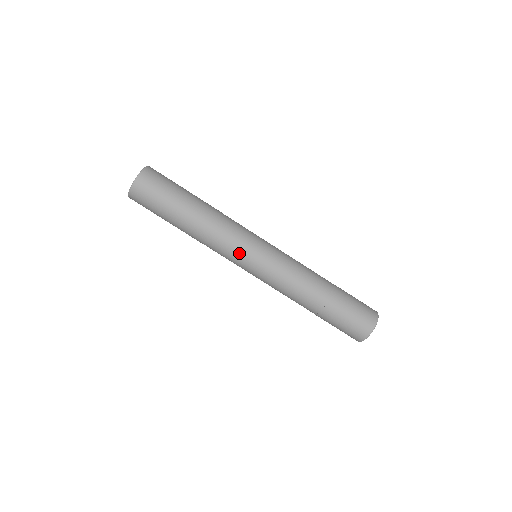
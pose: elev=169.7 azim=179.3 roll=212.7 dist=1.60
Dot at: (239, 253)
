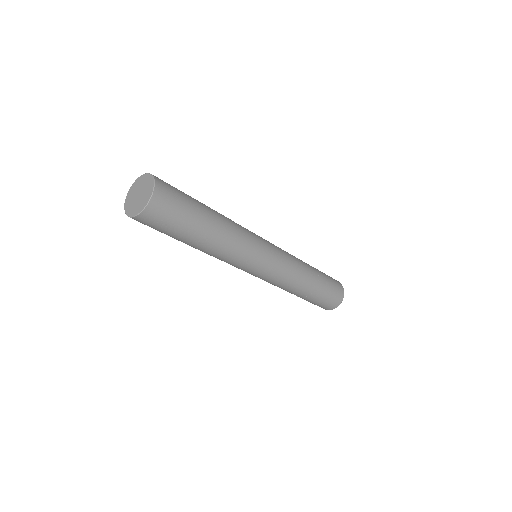
Dot at: (251, 263)
